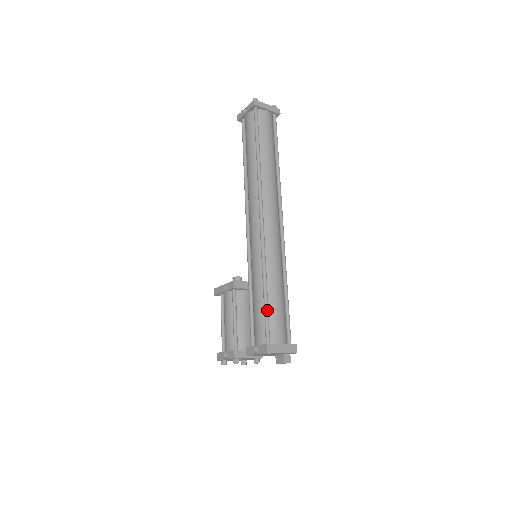
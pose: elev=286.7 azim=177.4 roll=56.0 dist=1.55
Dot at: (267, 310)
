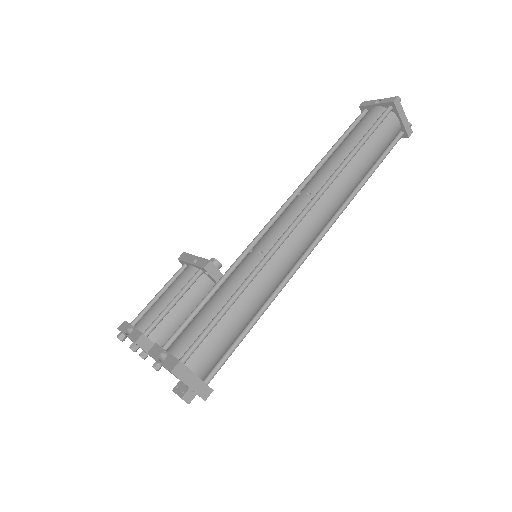
Dot at: (215, 323)
